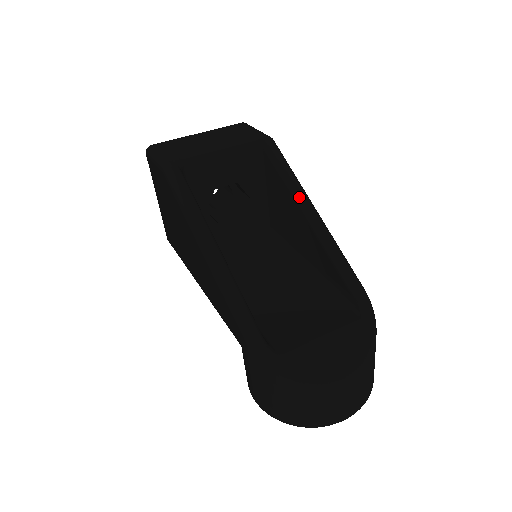
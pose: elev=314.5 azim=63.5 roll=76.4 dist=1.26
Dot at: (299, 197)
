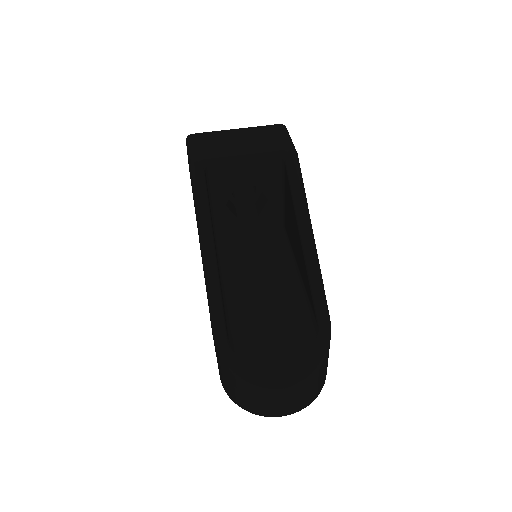
Dot at: (300, 217)
